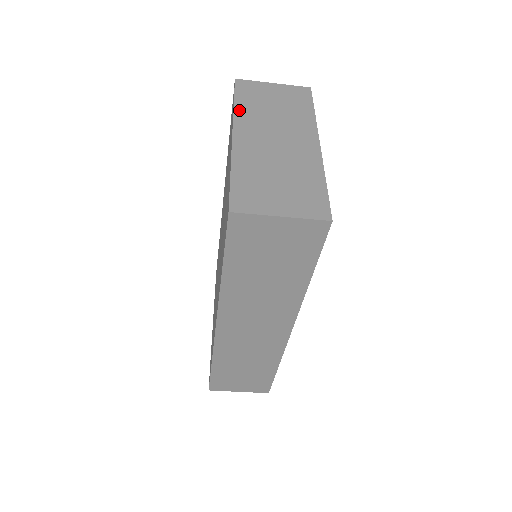
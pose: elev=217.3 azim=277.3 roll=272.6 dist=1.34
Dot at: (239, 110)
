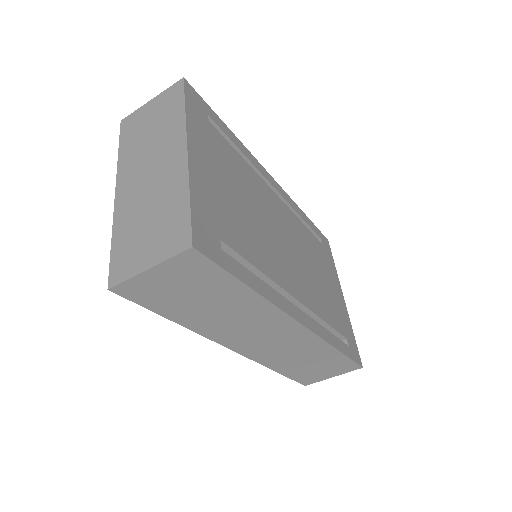
Dot at: (121, 158)
